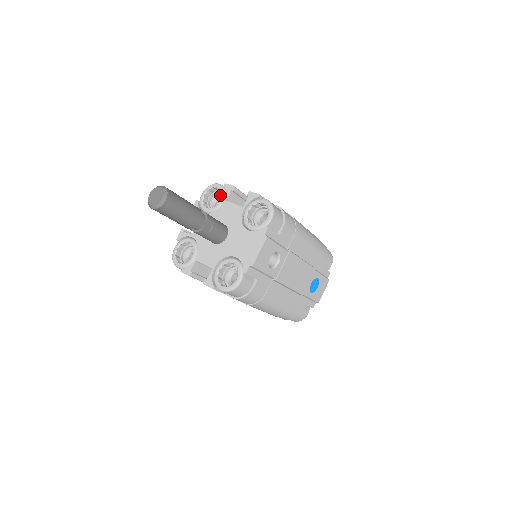
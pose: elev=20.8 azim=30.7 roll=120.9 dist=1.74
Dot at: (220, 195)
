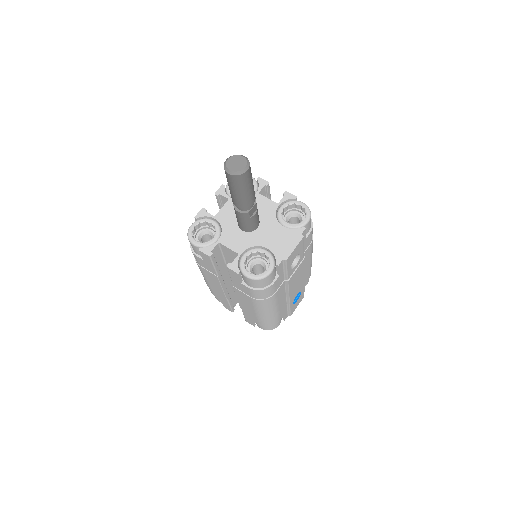
Dot at: occluded
